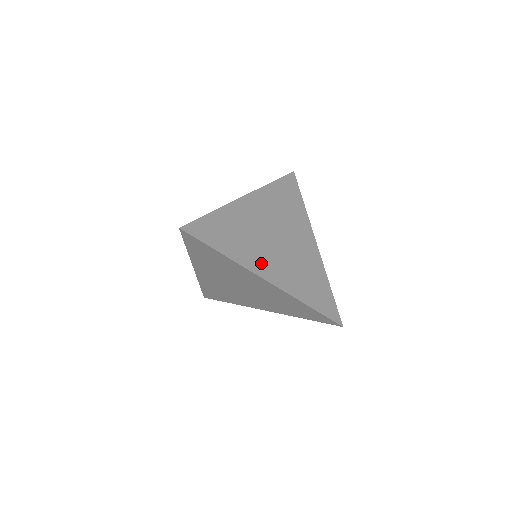
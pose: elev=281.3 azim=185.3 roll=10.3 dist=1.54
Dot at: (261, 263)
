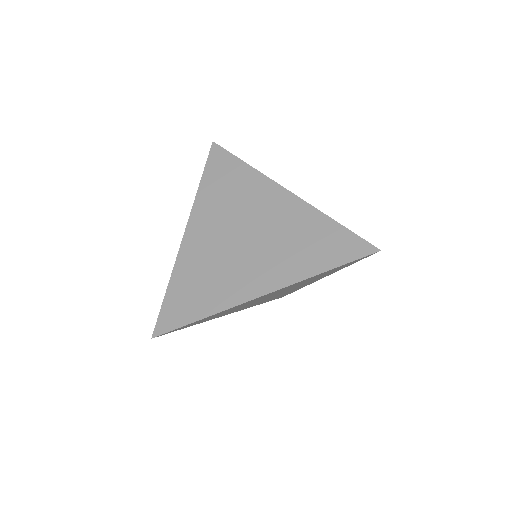
Dot at: (244, 284)
